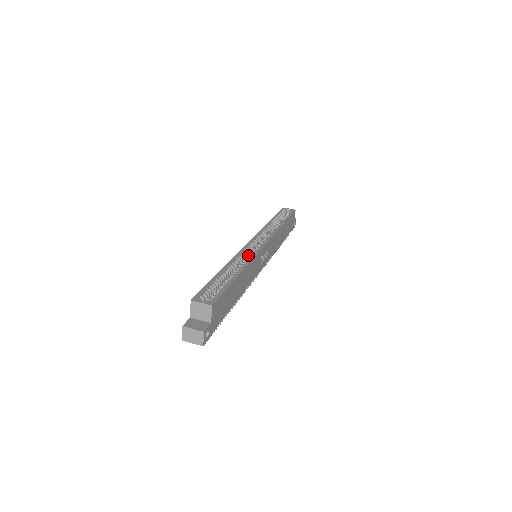
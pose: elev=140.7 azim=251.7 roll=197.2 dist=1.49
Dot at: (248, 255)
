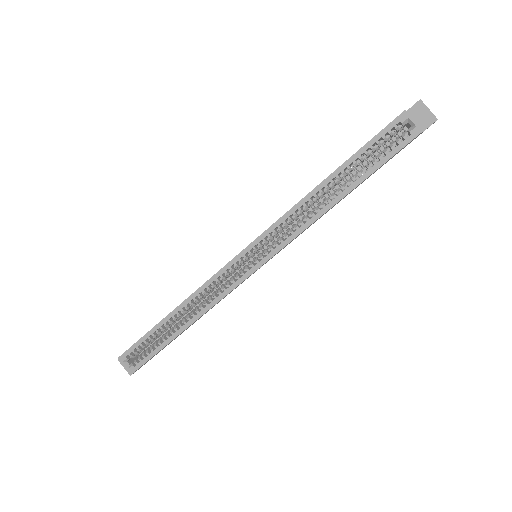
Dot at: (228, 275)
